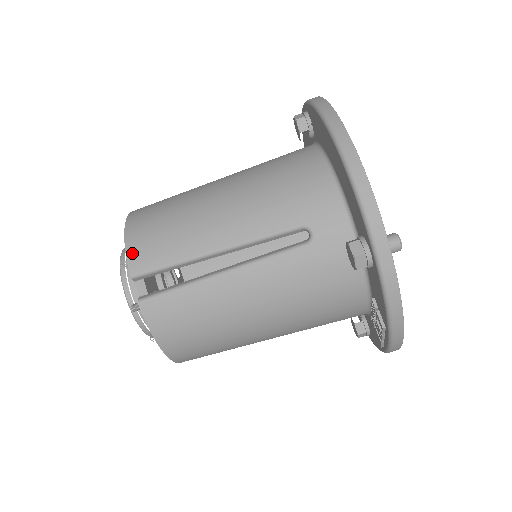
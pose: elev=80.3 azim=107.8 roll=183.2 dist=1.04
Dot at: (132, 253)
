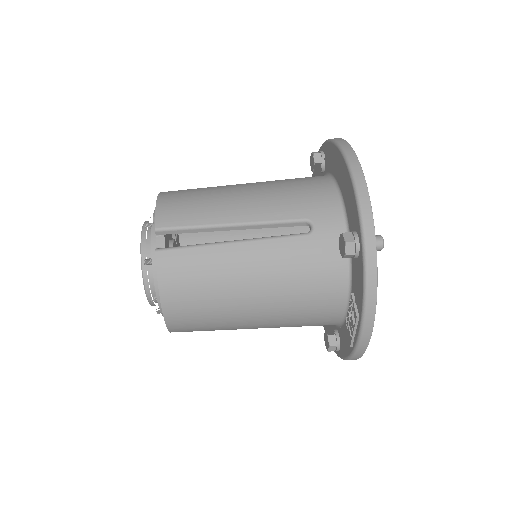
Dot at: (161, 212)
